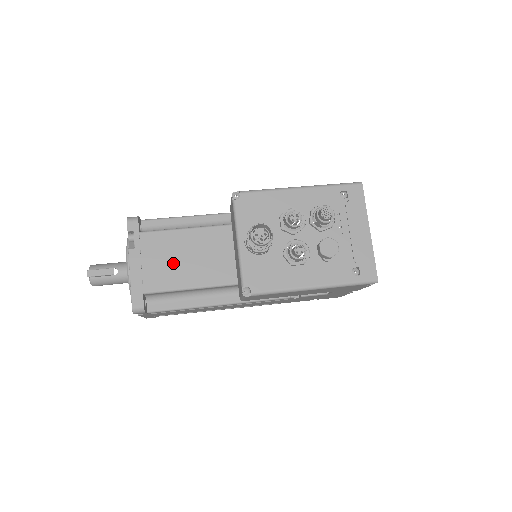
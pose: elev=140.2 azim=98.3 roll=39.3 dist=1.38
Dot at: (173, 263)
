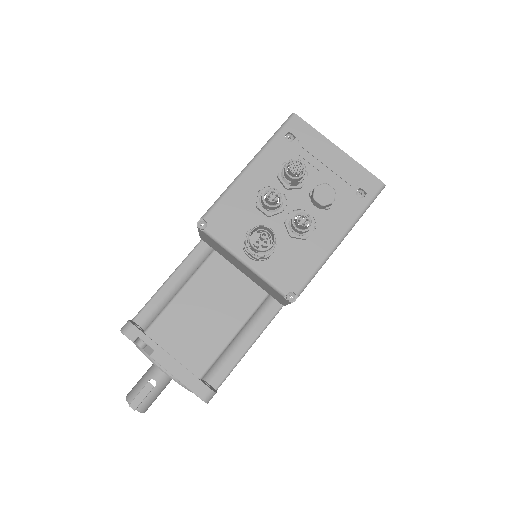
Dot at: (199, 330)
